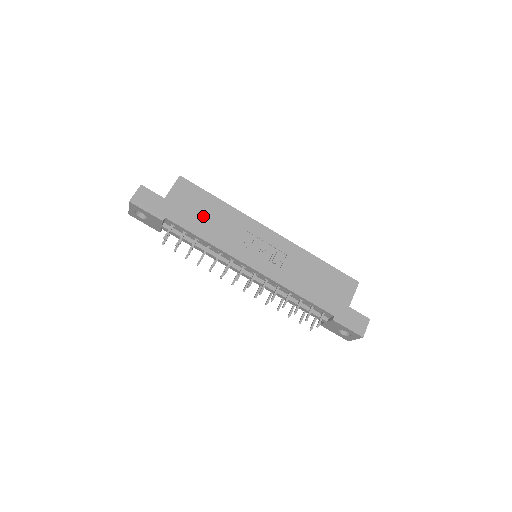
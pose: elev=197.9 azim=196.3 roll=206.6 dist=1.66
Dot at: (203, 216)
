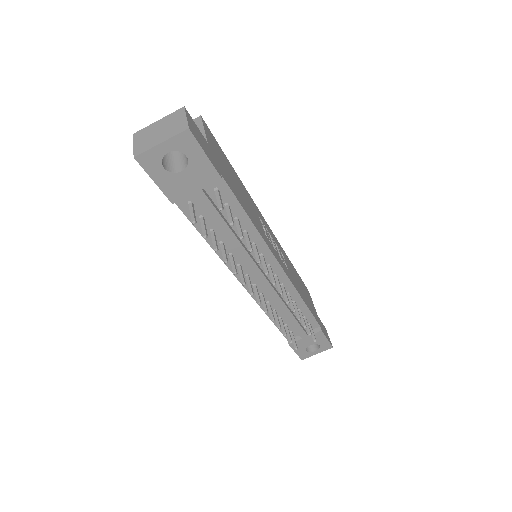
Dot at: (237, 186)
